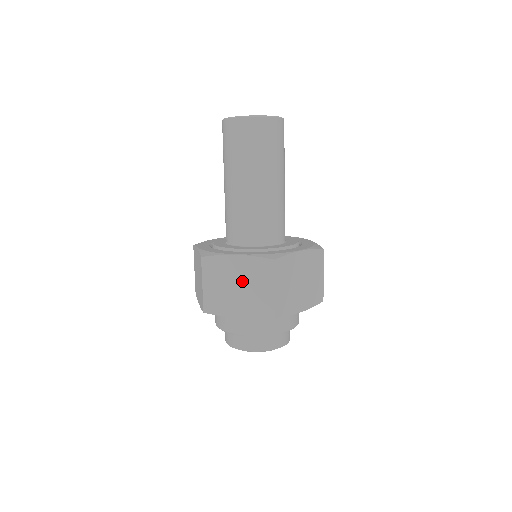
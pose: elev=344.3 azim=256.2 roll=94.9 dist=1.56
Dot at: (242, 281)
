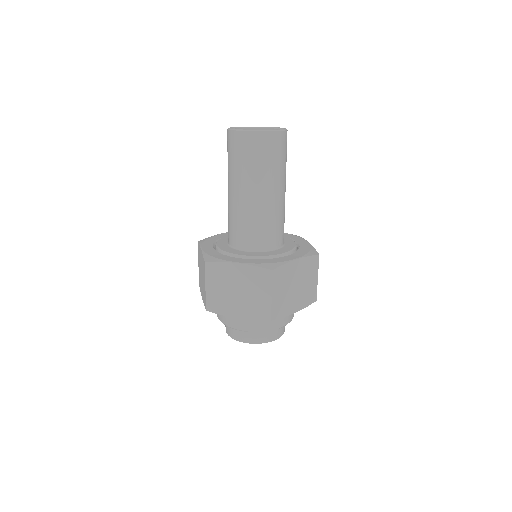
Dot at: (242, 286)
